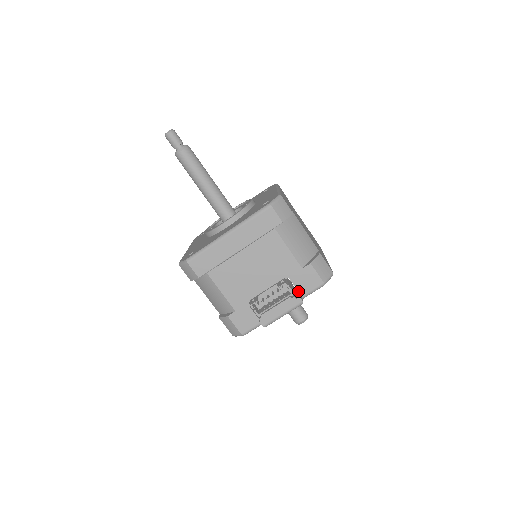
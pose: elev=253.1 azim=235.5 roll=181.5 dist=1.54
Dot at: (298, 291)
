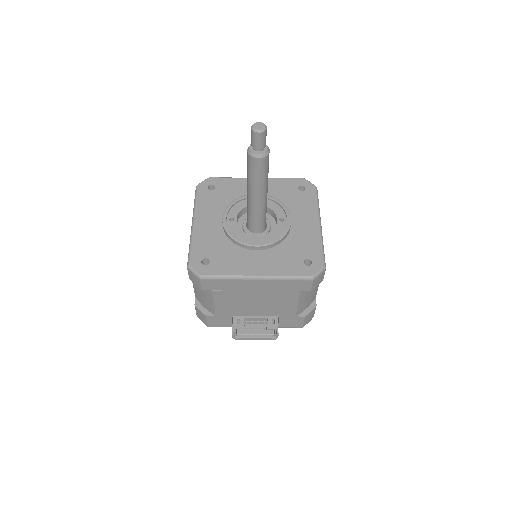
Dot at: (278, 324)
